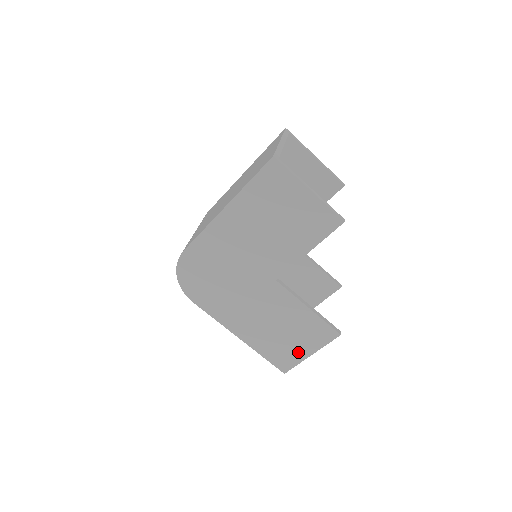
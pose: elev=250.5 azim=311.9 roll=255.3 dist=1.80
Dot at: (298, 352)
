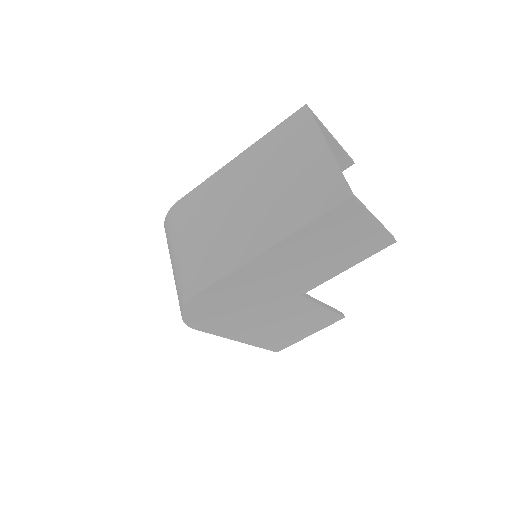
Dot at: (298, 337)
